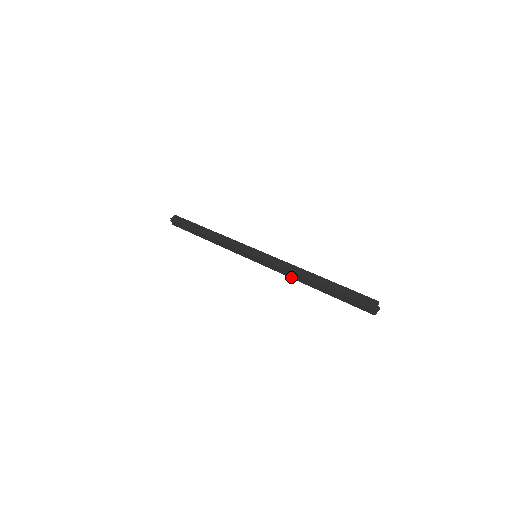
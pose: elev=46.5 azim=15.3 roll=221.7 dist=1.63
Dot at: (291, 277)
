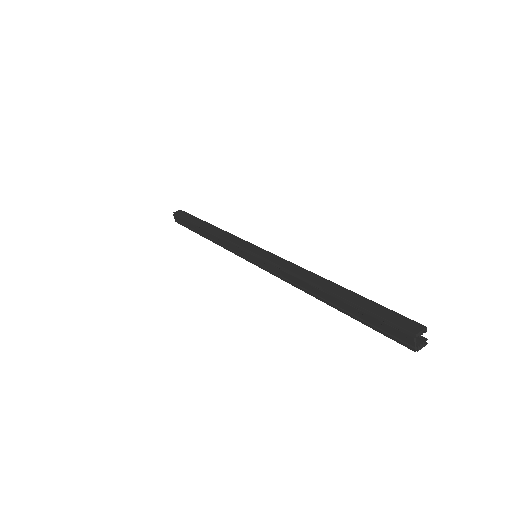
Dot at: (294, 285)
